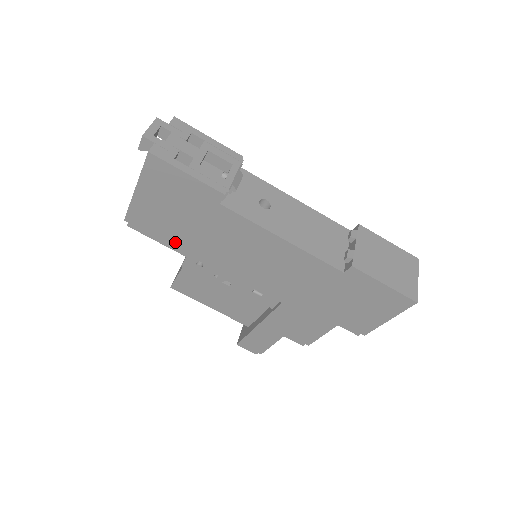
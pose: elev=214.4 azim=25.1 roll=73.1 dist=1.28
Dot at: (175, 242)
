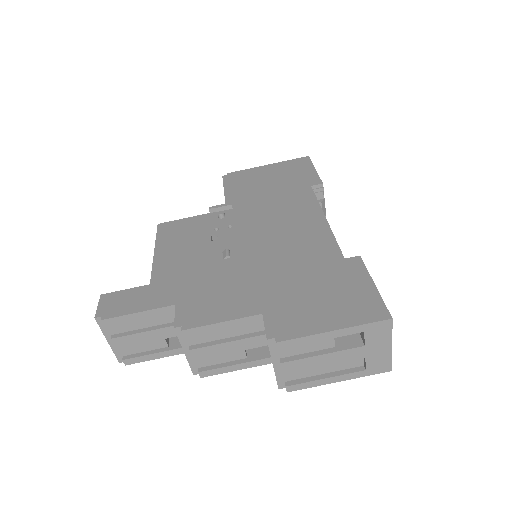
Dot at: (236, 194)
